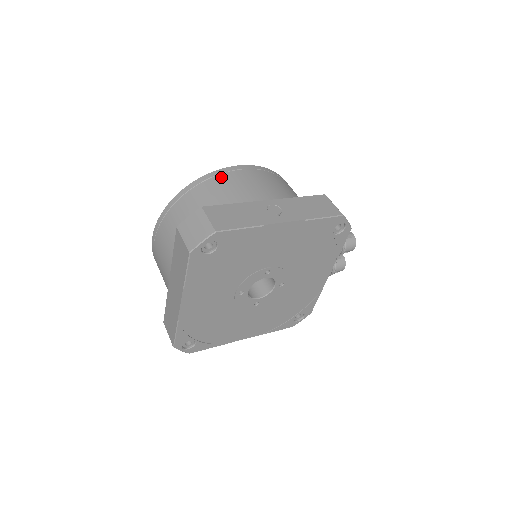
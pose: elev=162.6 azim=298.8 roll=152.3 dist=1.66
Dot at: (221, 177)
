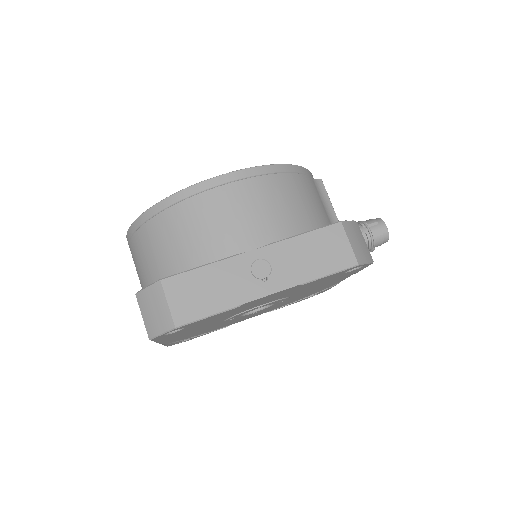
Dot at: (195, 202)
